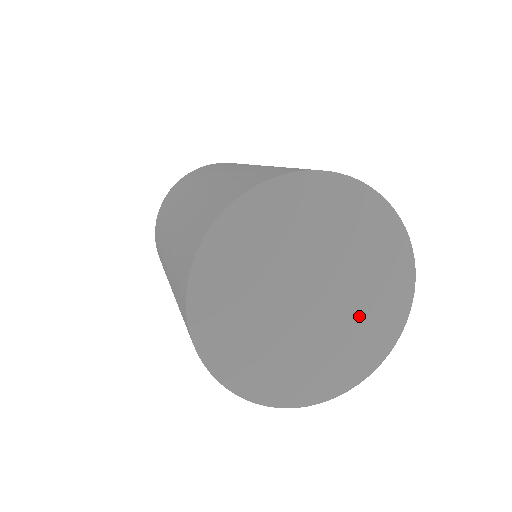
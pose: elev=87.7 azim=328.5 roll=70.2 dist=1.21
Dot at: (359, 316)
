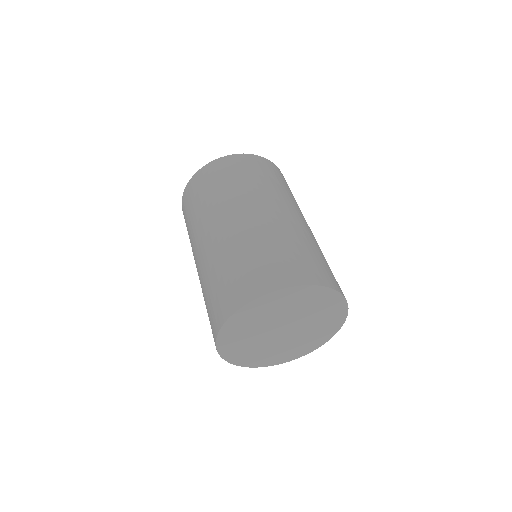
Dot at: (296, 343)
